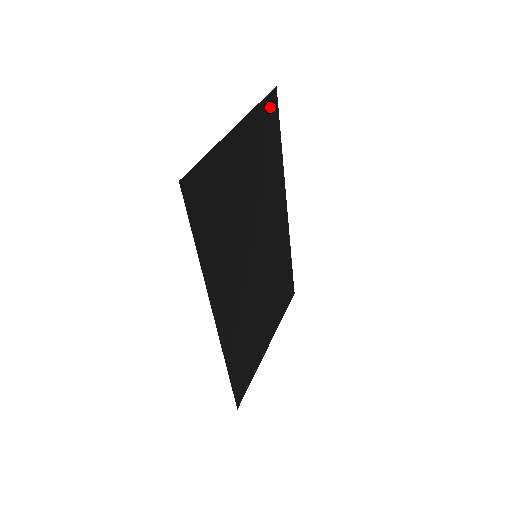
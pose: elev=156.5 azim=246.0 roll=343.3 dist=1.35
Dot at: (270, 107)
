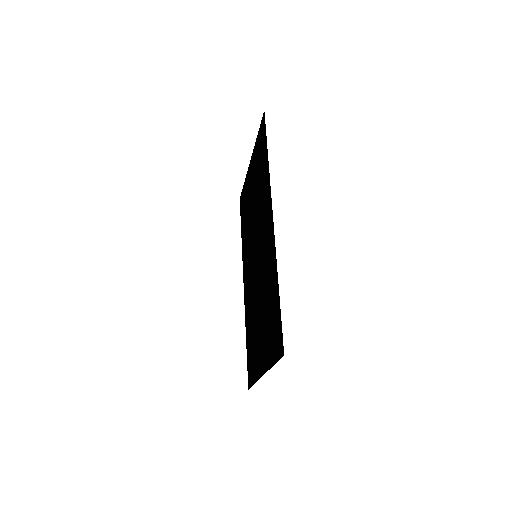
Dot at: (242, 199)
